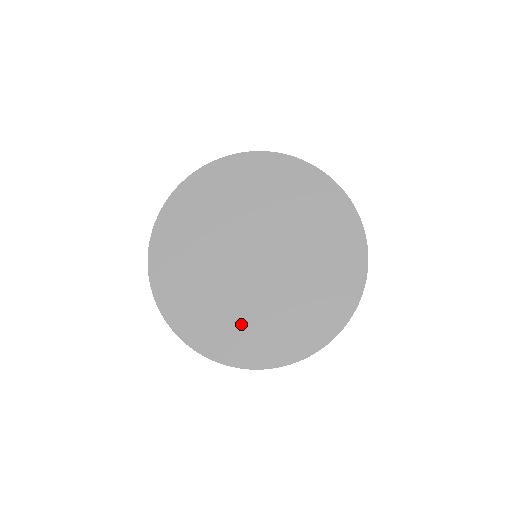
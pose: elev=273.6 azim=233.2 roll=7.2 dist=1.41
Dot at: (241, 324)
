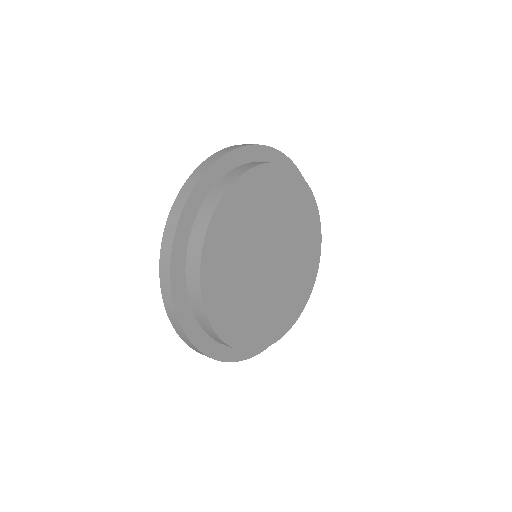
Dot at: (287, 310)
